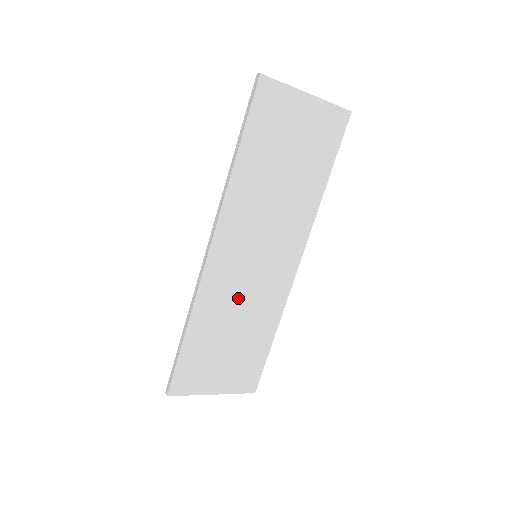
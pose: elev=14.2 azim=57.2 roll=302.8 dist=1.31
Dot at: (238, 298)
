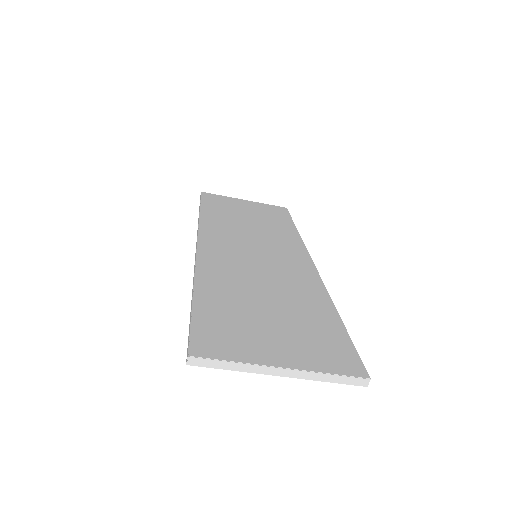
Dot at: (253, 275)
